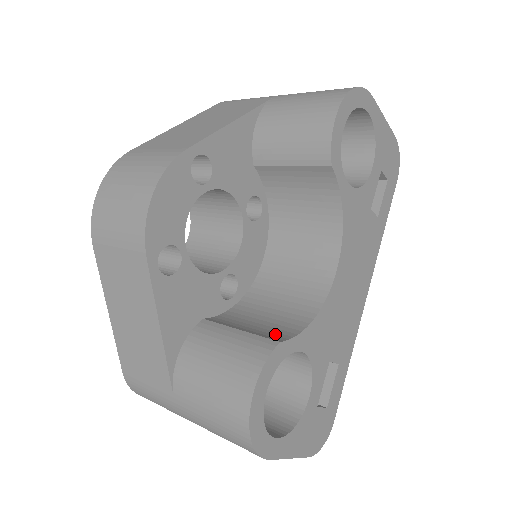
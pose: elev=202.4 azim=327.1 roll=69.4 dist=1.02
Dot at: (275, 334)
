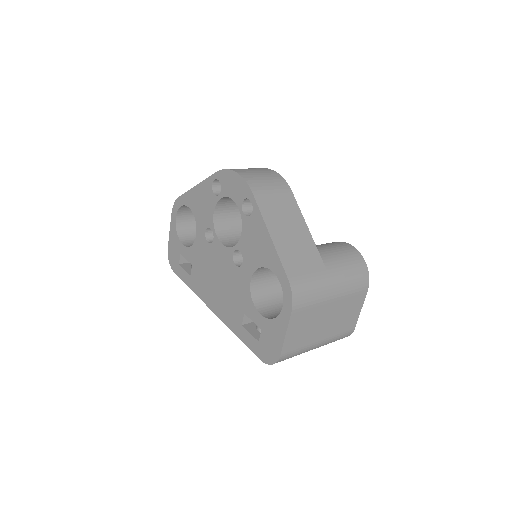
Dot at: occluded
